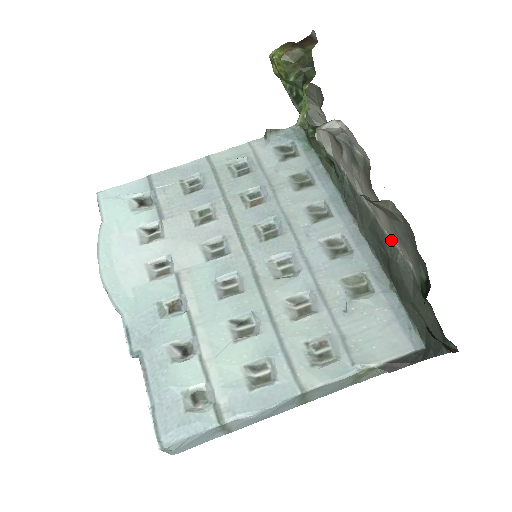
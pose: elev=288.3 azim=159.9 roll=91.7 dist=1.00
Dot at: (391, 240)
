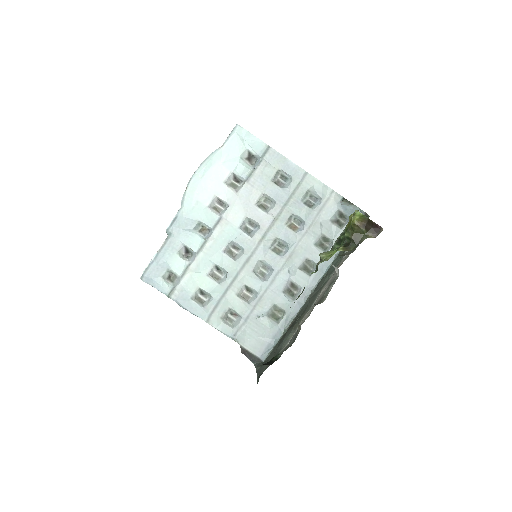
Dot at: occluded
